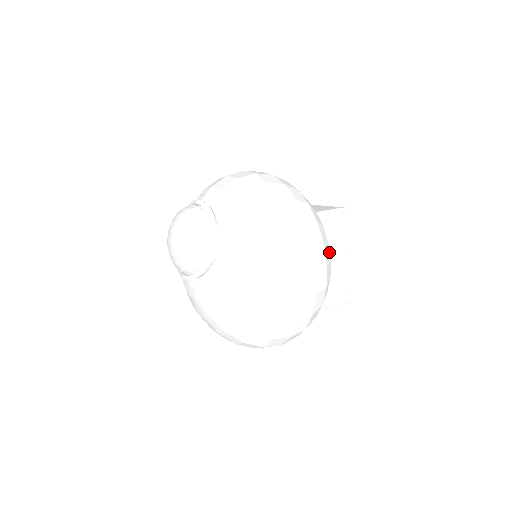
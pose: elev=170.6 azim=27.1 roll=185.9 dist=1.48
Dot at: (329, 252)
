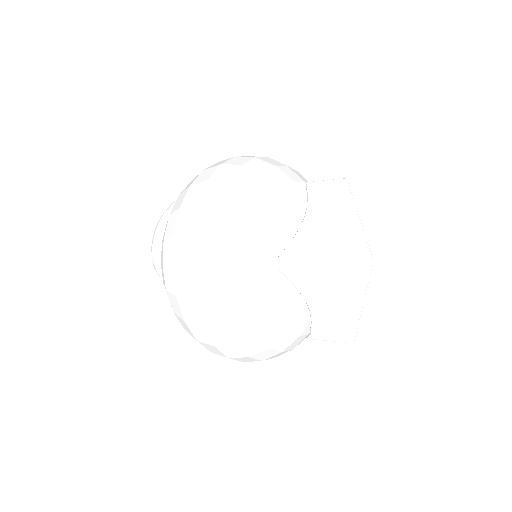
Dot at: (278, 315)
